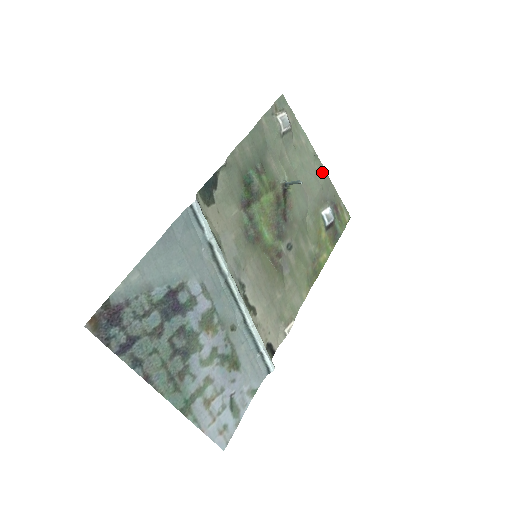
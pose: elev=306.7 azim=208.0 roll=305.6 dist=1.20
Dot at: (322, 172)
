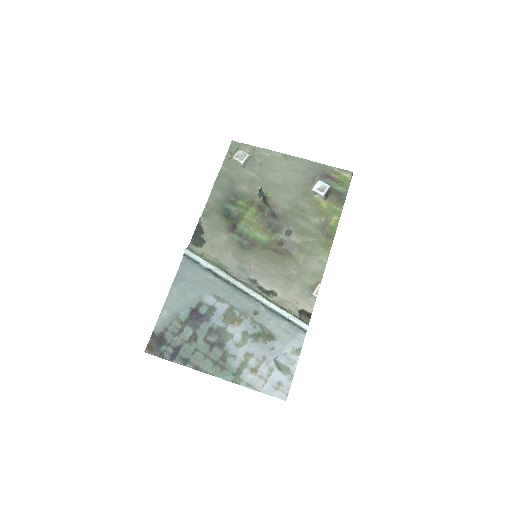
Dot at: (298, 162)
